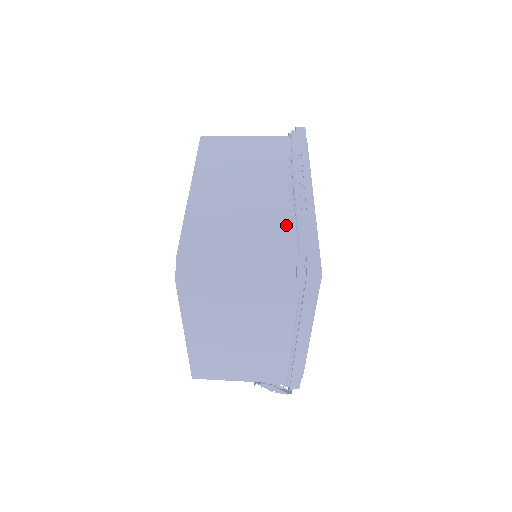
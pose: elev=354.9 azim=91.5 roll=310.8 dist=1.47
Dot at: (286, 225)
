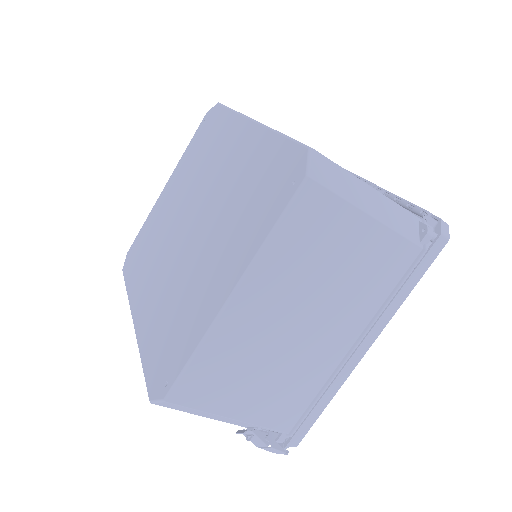
Dot at: occluded
